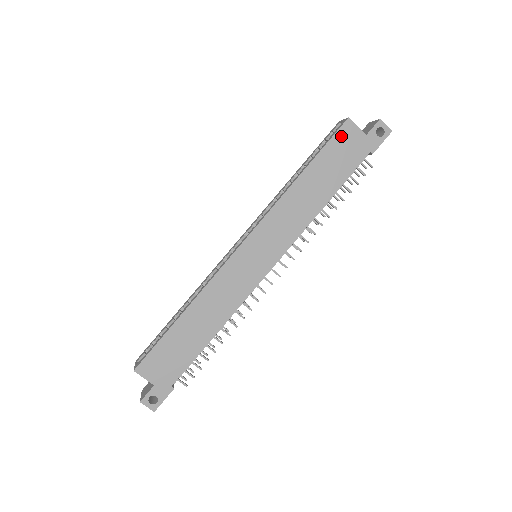
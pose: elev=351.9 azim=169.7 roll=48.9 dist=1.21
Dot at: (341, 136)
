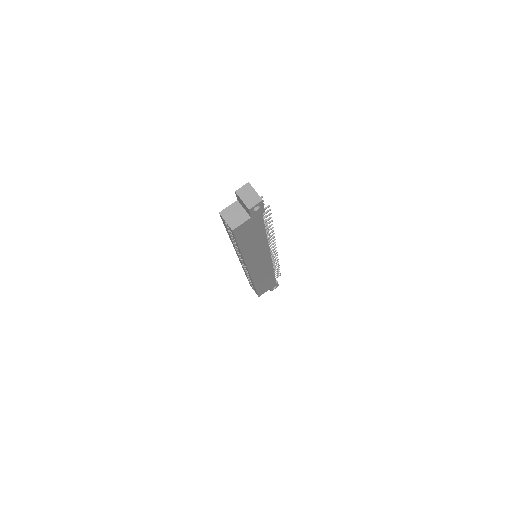
Dot at: (239, 233)
